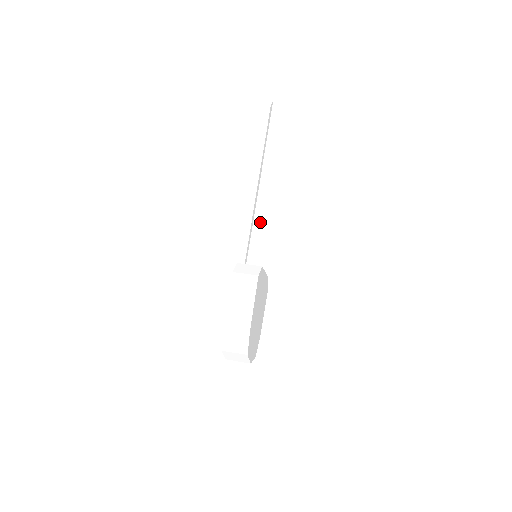
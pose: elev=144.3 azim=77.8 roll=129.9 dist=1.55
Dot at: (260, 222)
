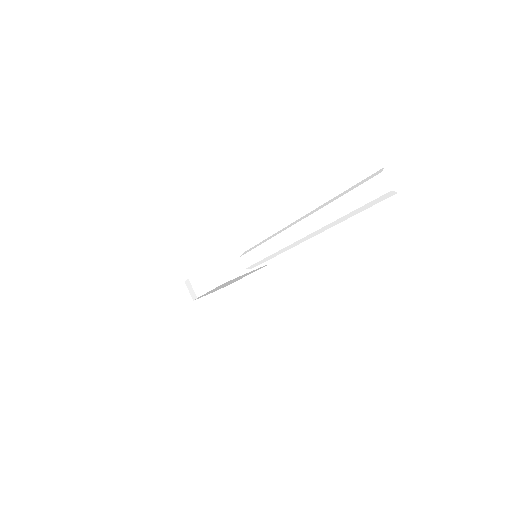
Dot at: (270, 247)
